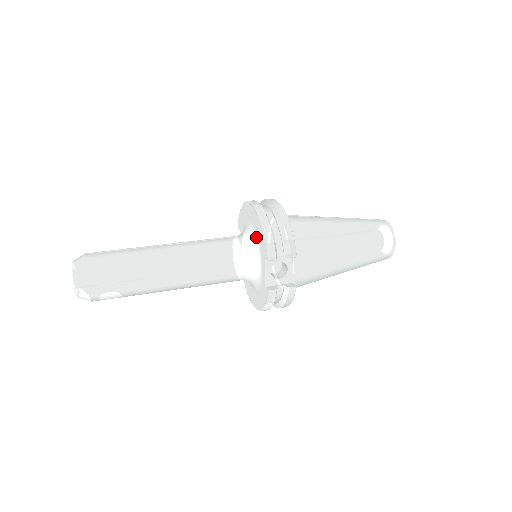
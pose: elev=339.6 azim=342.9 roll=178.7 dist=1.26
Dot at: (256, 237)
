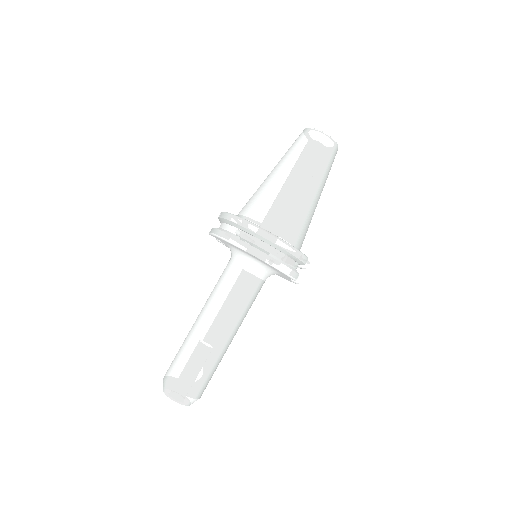
Dot at: (265, 265)
